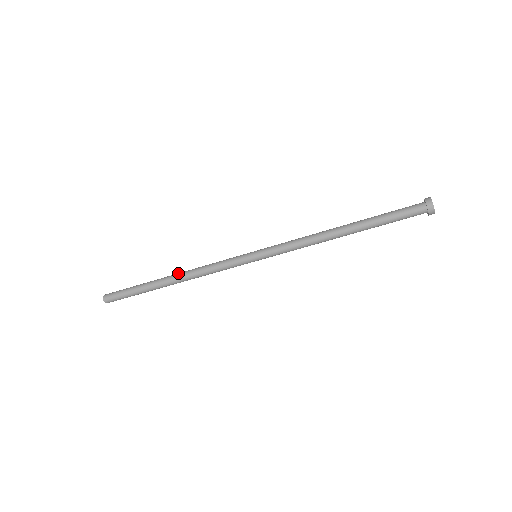
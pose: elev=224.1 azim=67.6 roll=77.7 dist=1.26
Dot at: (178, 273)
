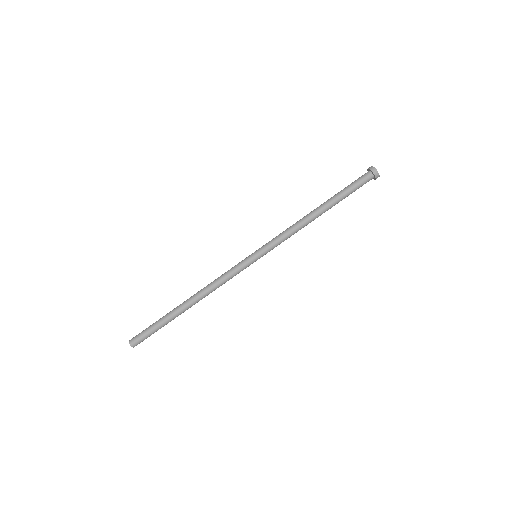
Dot at: (194, 295)
